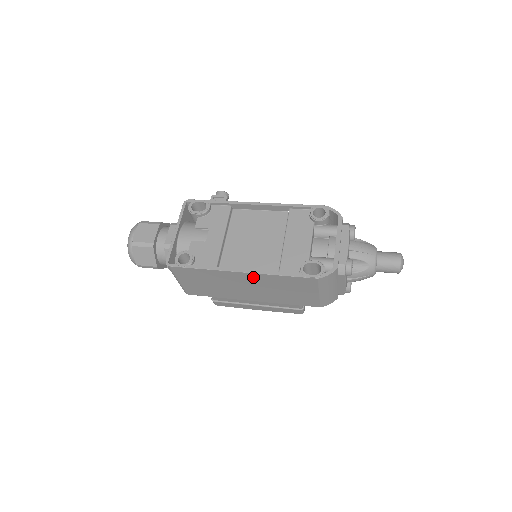
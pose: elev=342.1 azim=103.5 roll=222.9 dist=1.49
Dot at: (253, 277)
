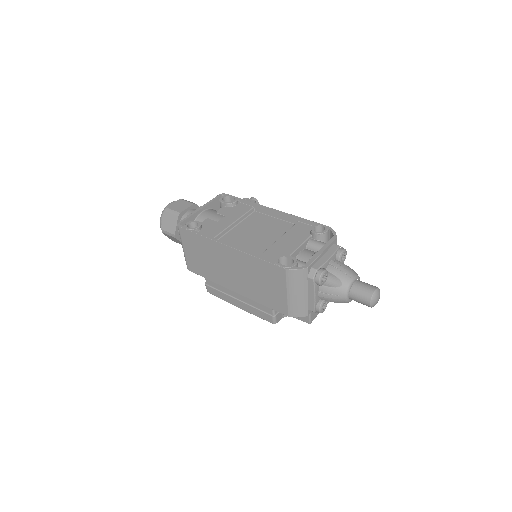
Dot at: (236, 255)
